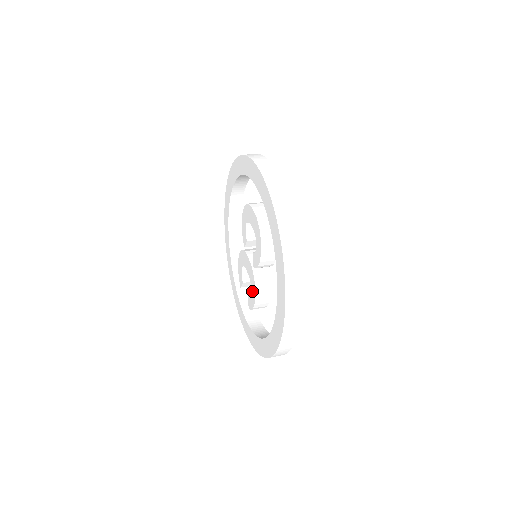
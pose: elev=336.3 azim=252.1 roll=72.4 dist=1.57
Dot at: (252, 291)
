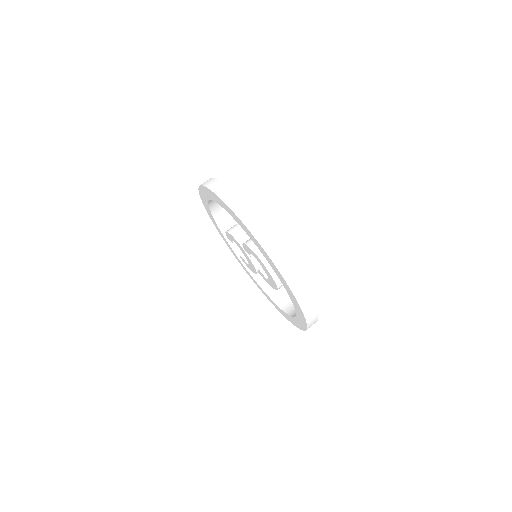
Dot at: (250, 267)
